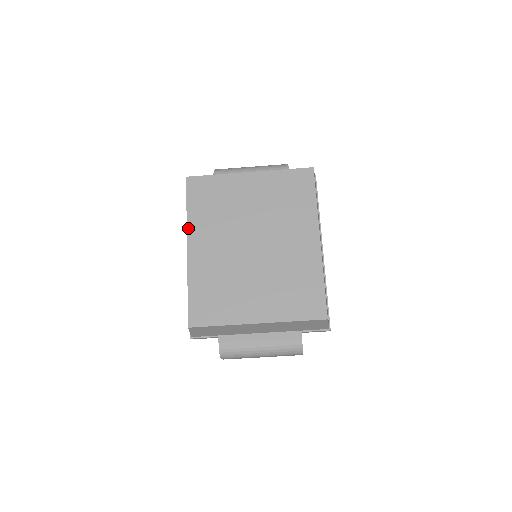
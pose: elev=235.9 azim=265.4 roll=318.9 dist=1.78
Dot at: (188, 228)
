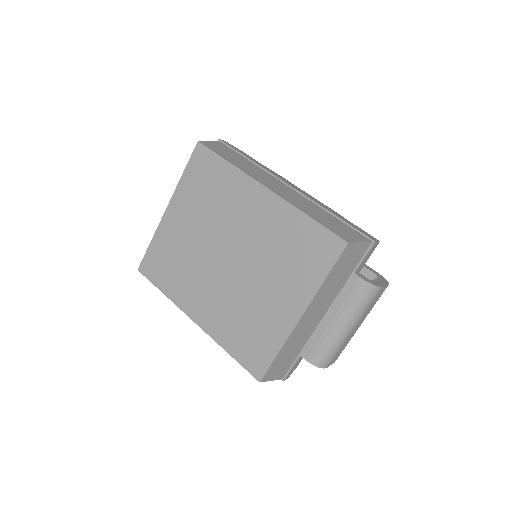
Dot at: (178, 305)
